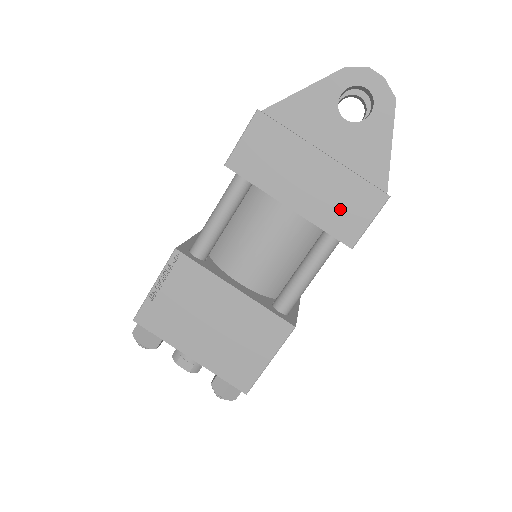
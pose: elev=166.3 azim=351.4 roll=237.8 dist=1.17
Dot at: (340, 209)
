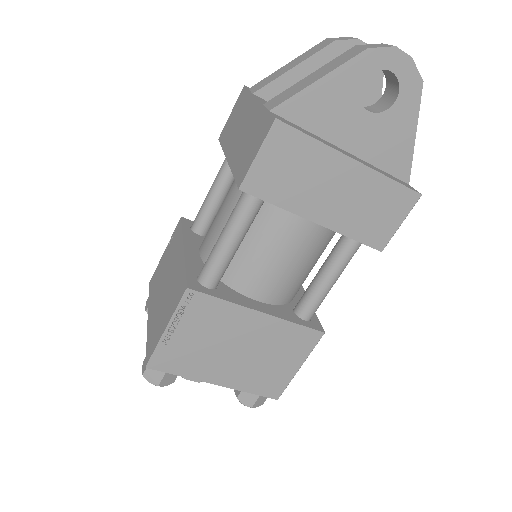
Dot at: (371, 216)
